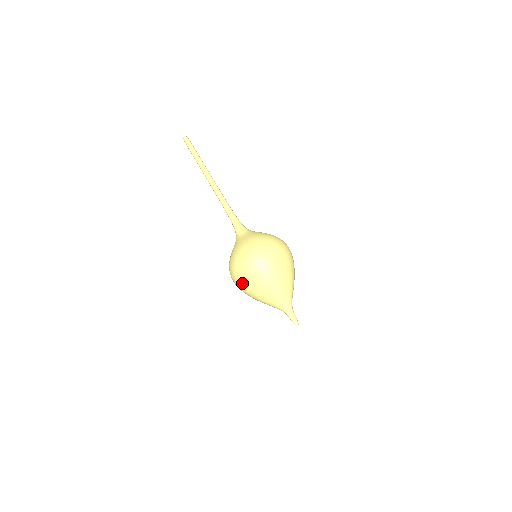
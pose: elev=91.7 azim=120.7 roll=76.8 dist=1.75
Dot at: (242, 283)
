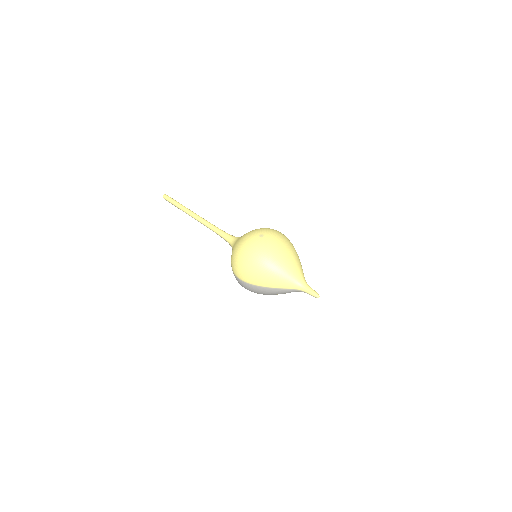
Dot at: (251, 266)
